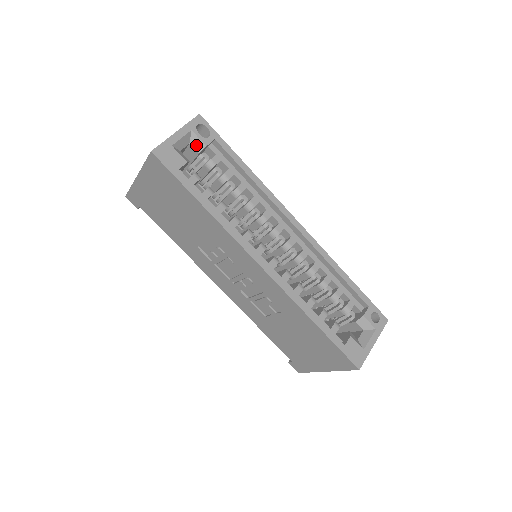
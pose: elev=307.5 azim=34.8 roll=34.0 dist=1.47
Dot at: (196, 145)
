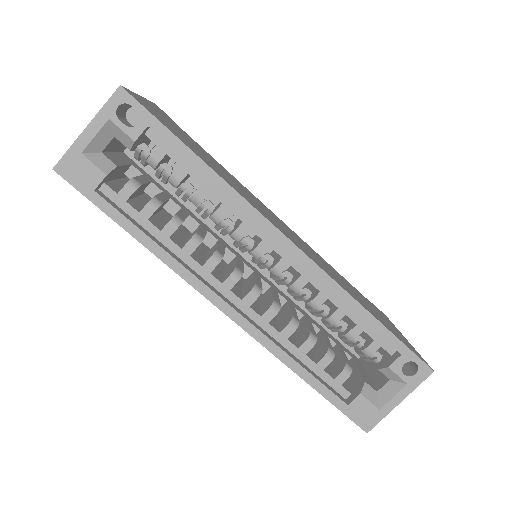
Dot at: (122, 139)
